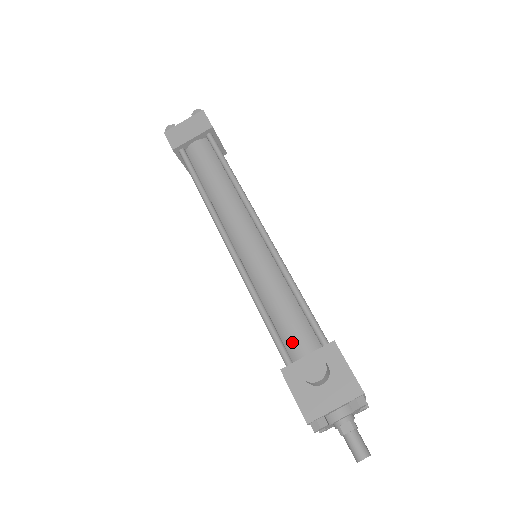
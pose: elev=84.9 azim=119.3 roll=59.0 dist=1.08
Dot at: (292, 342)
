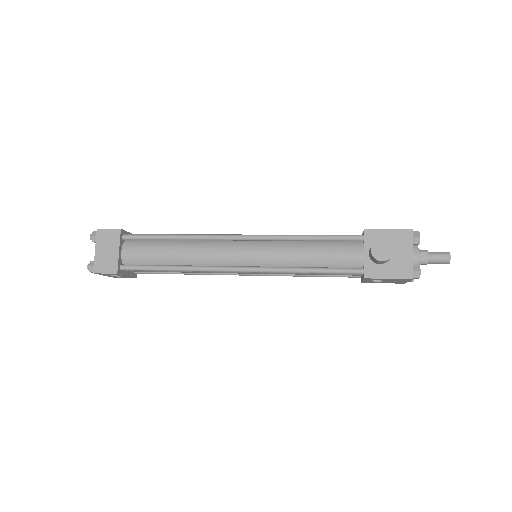
Dot at: (347, 260)
